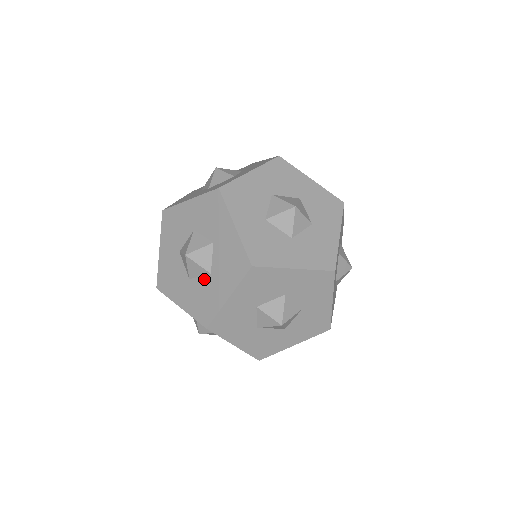
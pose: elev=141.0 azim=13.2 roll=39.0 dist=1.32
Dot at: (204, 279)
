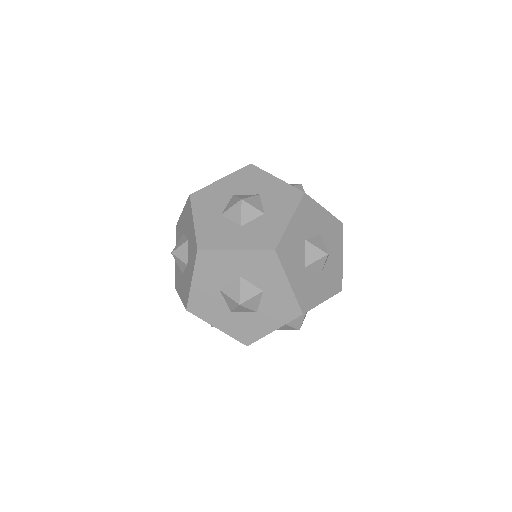
Dot at: occluded
